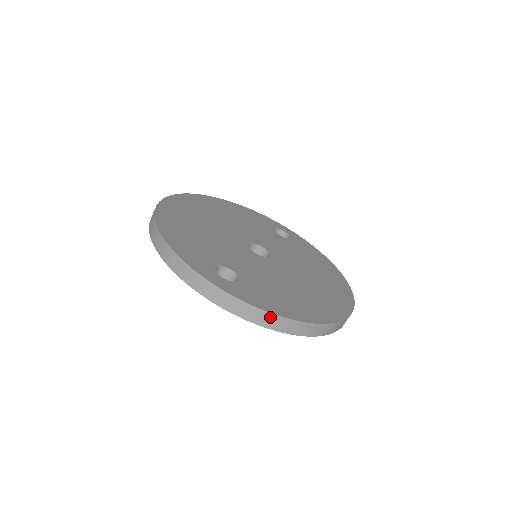
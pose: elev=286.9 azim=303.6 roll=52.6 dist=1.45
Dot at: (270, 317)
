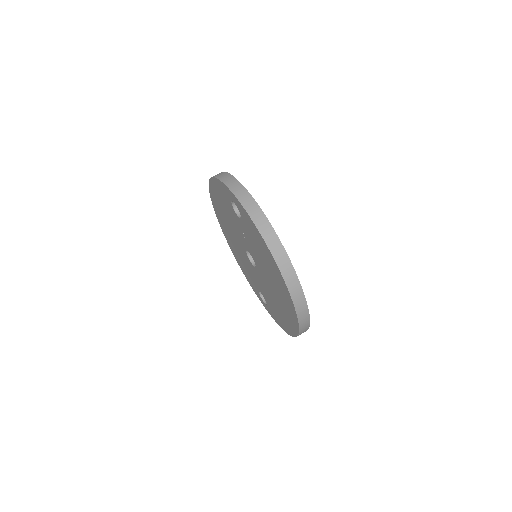
Dot at: (264, 220)
